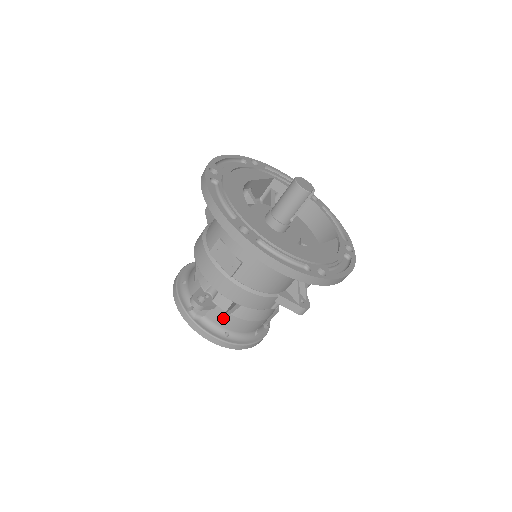
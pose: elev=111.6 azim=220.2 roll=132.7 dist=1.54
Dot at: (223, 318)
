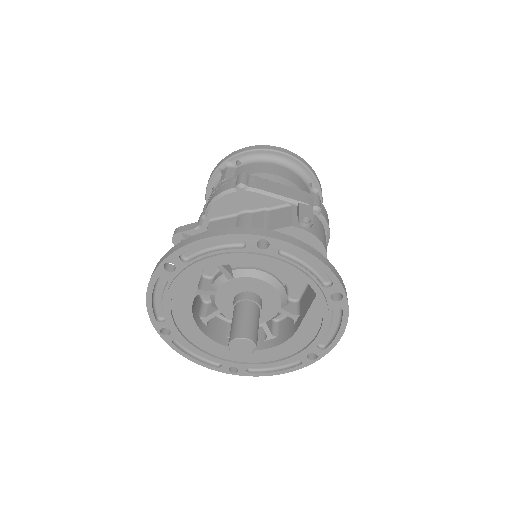
Dot at: occluded
